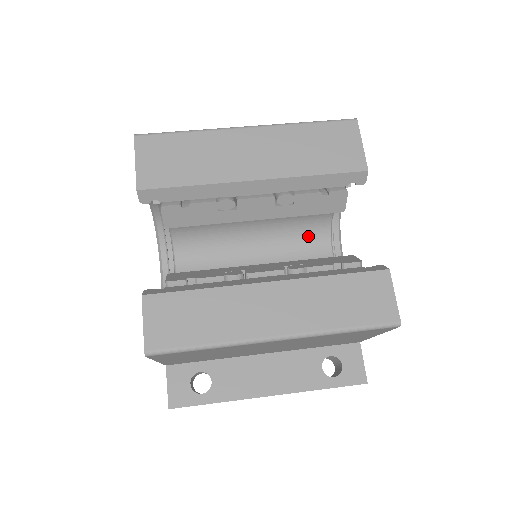
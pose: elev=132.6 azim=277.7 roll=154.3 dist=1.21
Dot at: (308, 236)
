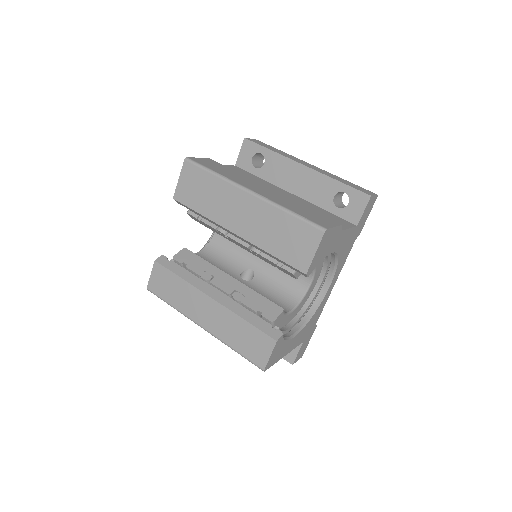
Dot at: occluded
